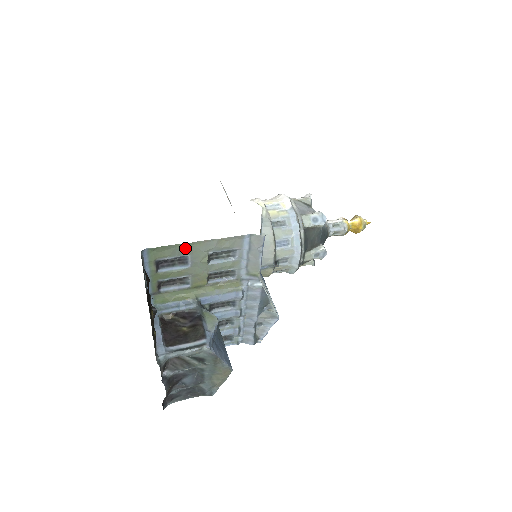
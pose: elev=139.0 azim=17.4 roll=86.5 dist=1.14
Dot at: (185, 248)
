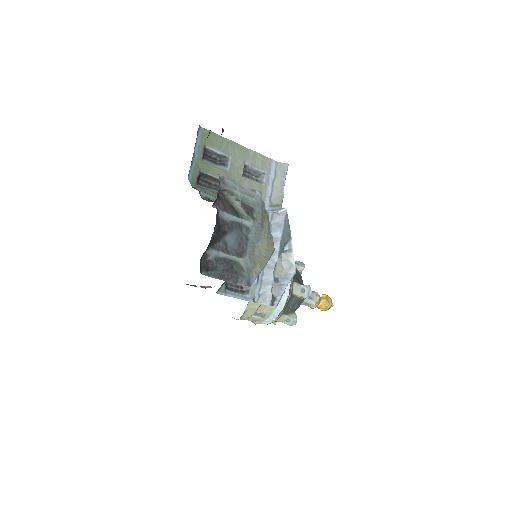
Dot at: (230, 146)
